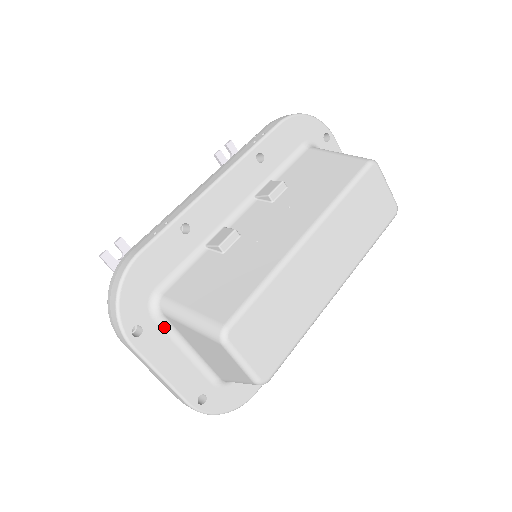
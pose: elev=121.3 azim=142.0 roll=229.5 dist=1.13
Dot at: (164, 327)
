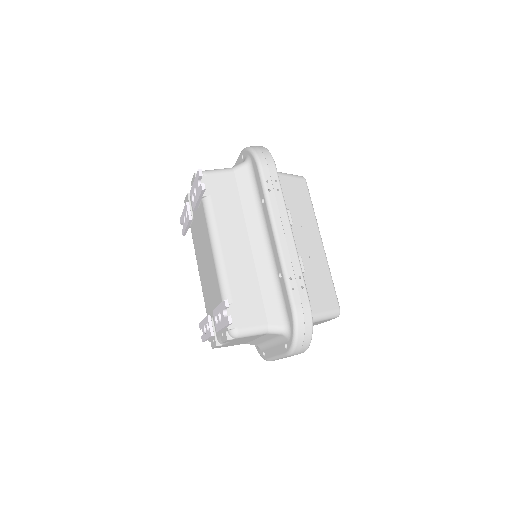
Dot at: occluded
